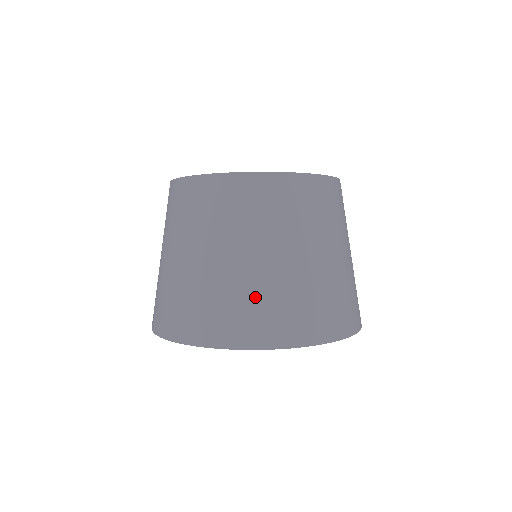
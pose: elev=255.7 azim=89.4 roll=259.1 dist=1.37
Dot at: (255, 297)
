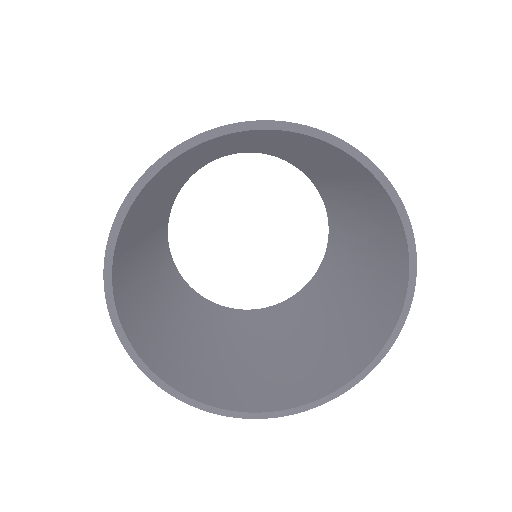
Dot at: occluded
